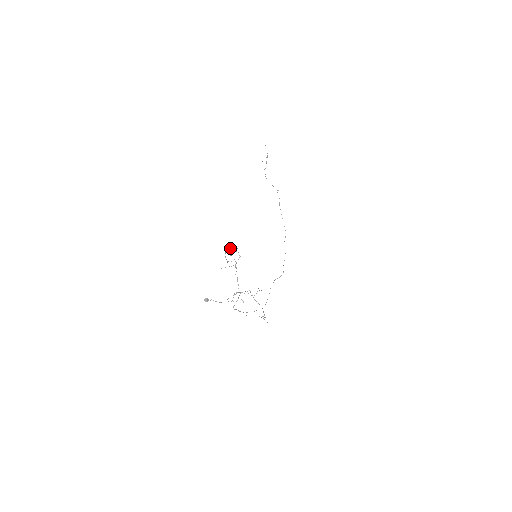
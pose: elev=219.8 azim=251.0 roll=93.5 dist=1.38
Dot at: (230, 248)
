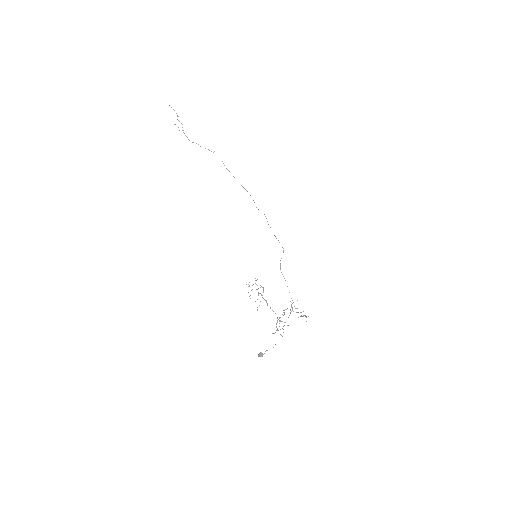
Dot at: (249, 286)
